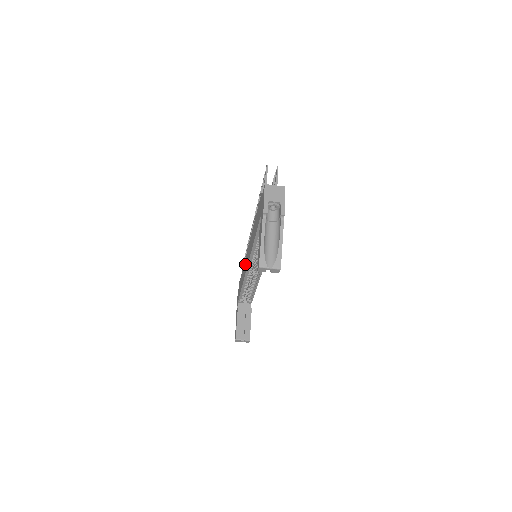
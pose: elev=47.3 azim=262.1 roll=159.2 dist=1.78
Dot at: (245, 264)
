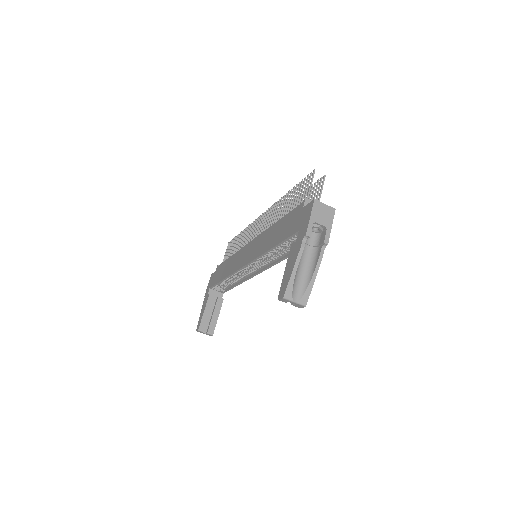
Dot at: (238, 258)
